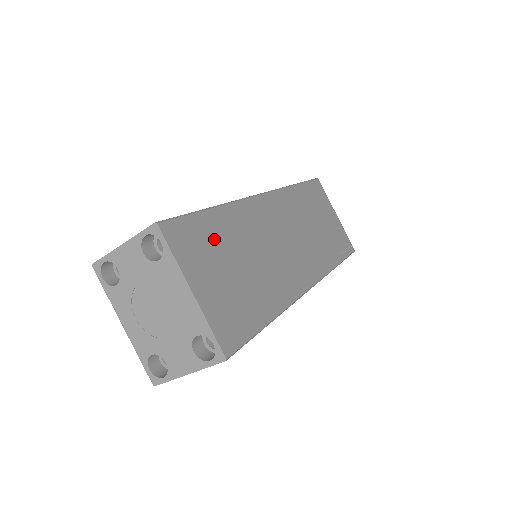
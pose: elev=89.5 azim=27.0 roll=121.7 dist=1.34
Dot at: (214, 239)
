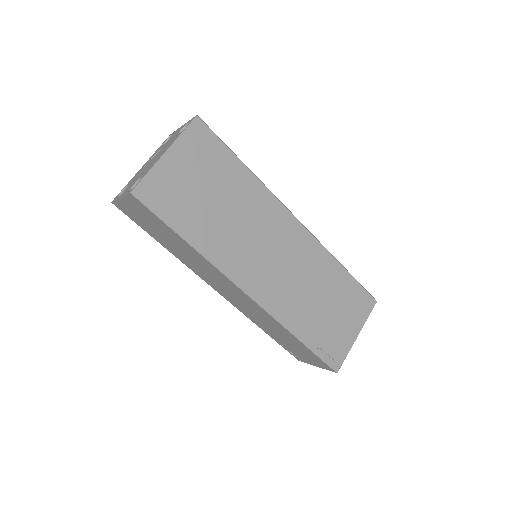
Dot at: (219, 169)
